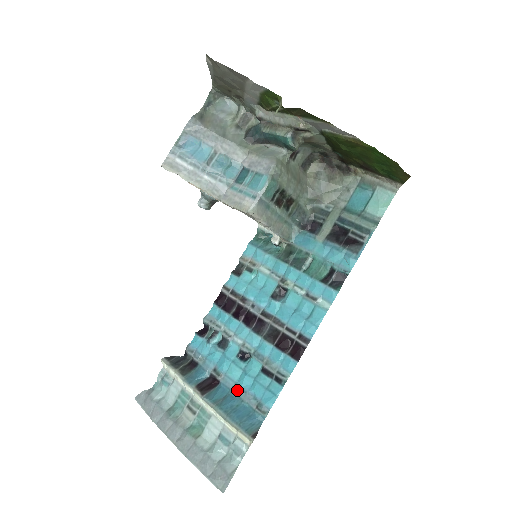
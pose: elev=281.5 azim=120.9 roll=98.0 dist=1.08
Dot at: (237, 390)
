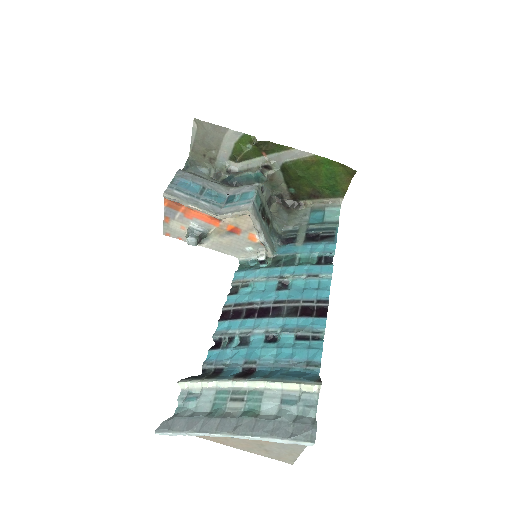
Dot at: (279, 364)
